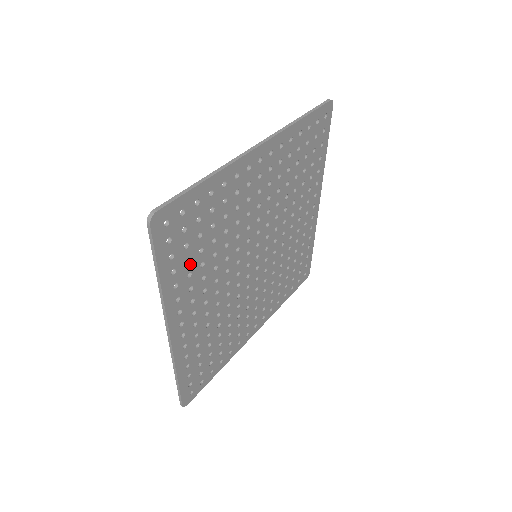
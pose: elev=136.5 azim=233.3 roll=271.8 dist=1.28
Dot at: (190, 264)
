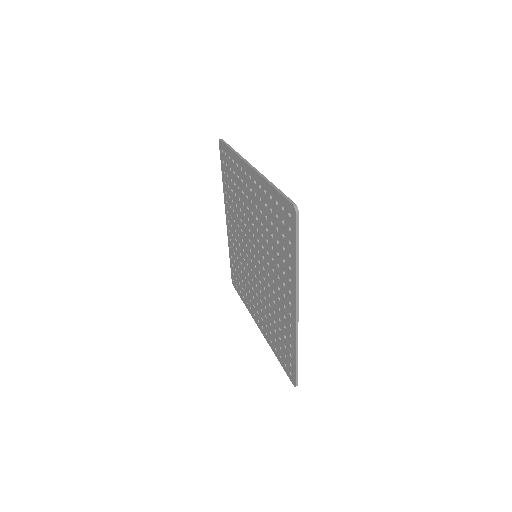
Dot at: occluded
